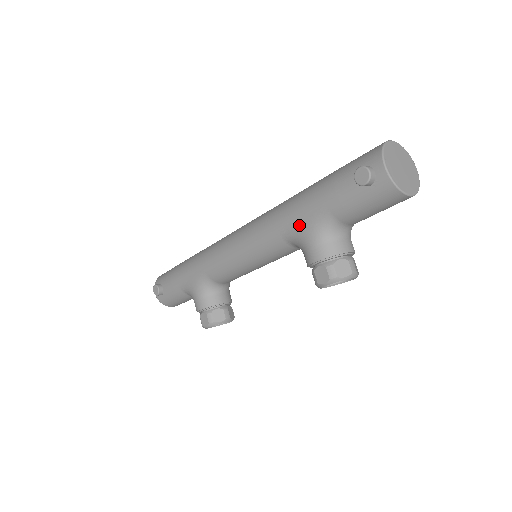
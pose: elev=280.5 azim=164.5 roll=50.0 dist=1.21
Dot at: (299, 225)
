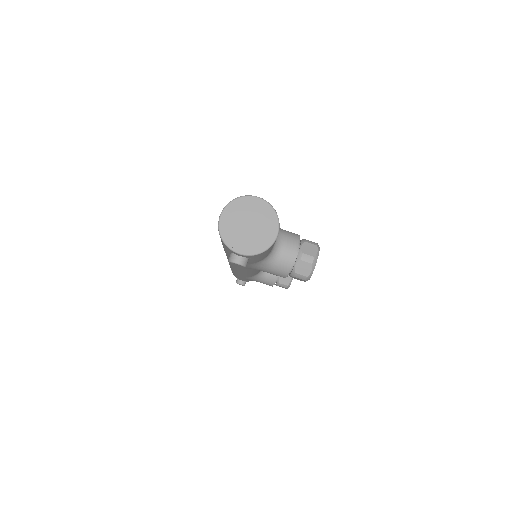
Dot at: (249, 268)
